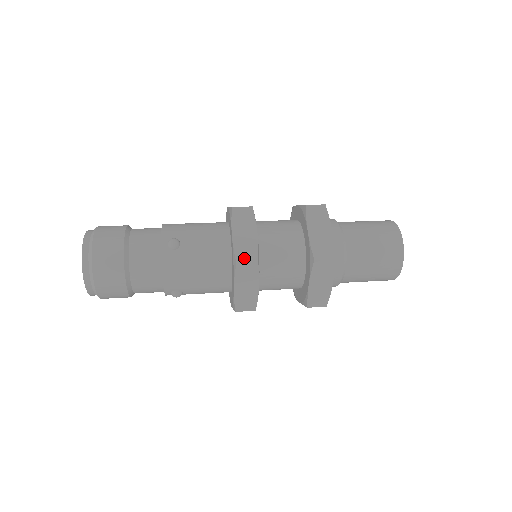
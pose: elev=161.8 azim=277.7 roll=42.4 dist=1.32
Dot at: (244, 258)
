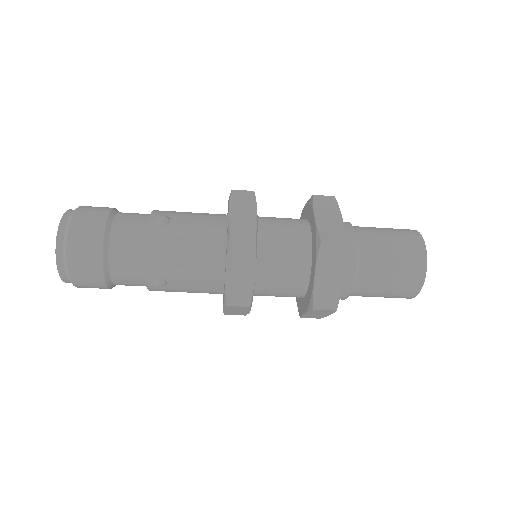
Dot at: (240, 231)
